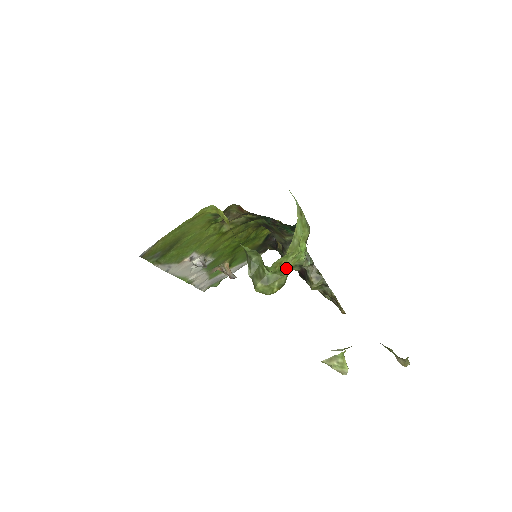
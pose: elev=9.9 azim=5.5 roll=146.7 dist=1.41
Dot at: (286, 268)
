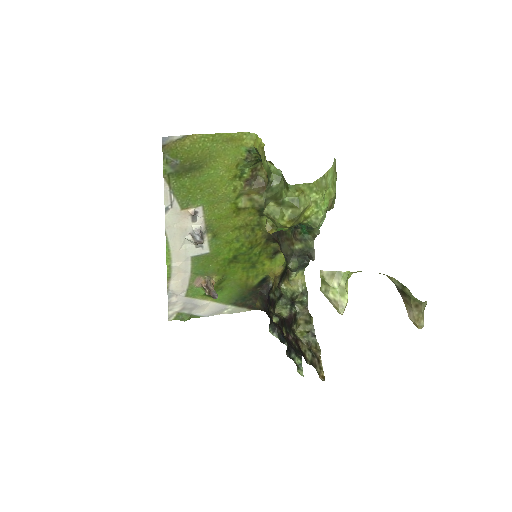
Dot at: (305, 201)
